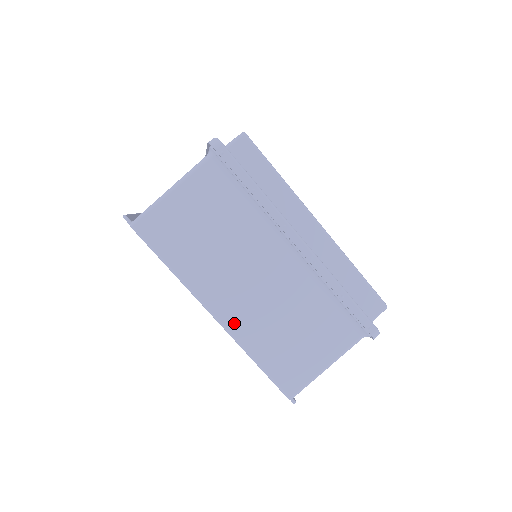
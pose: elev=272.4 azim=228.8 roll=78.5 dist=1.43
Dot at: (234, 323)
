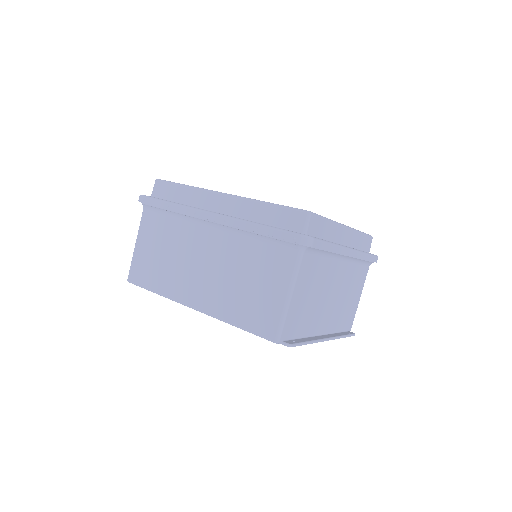
Dot at: (206, 304)
